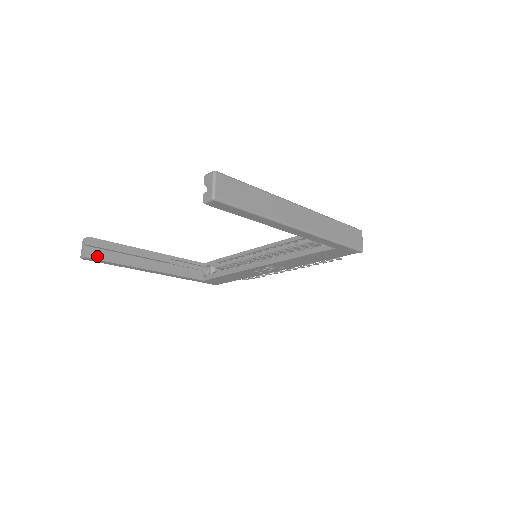
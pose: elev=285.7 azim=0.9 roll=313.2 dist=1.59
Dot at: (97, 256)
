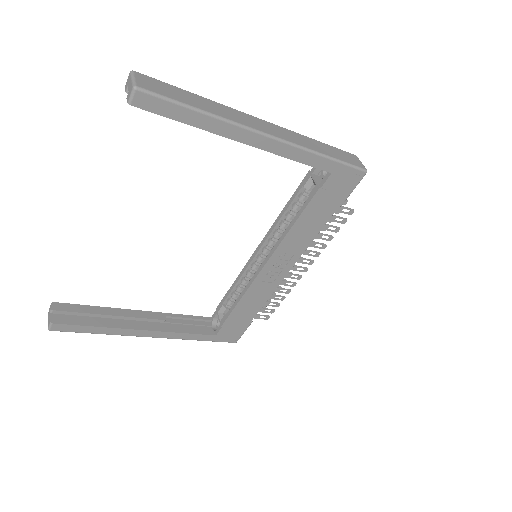
Dot at: (68, 321)
